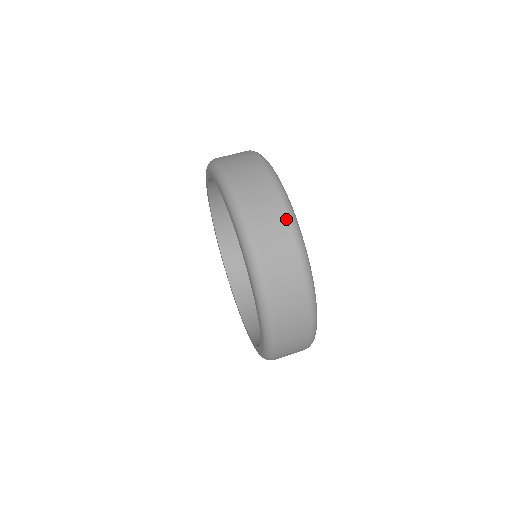
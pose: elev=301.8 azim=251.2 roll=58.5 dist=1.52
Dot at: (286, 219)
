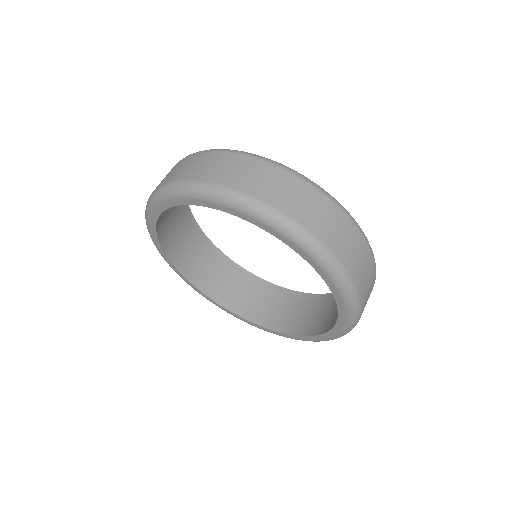
Dot at: (375, 274)
